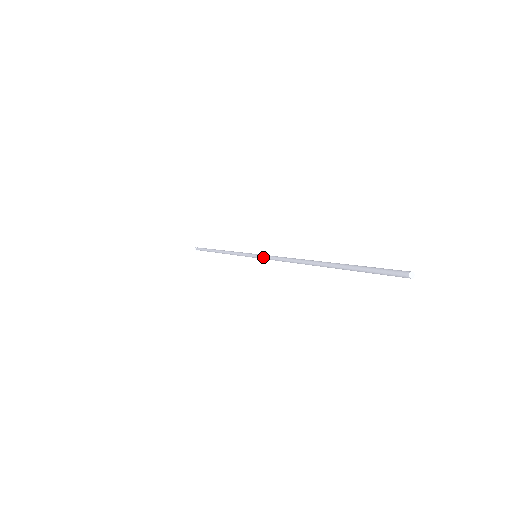
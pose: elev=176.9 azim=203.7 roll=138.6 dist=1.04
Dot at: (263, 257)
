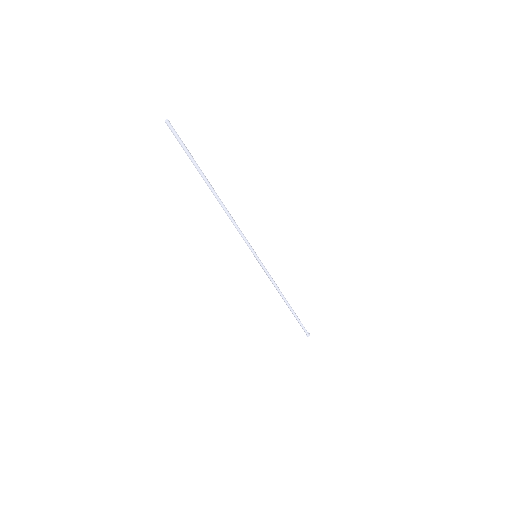
Dot at: occluded
